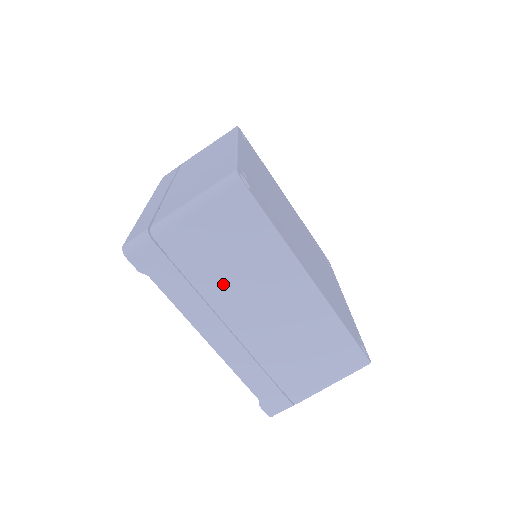
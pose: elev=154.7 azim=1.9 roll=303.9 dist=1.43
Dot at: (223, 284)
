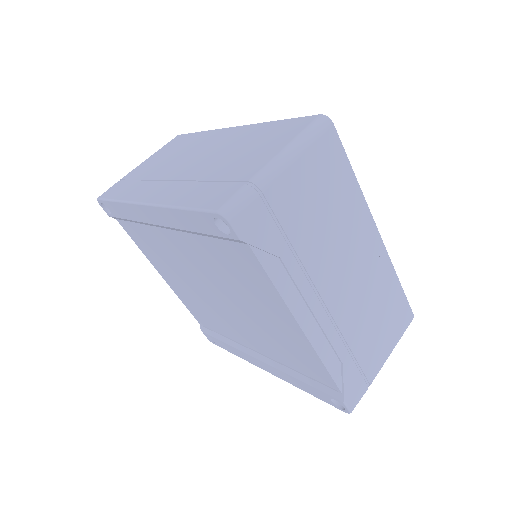
Dot at: (318, 246)
